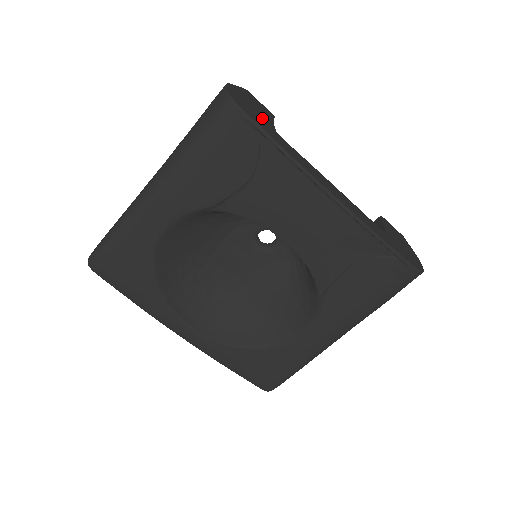
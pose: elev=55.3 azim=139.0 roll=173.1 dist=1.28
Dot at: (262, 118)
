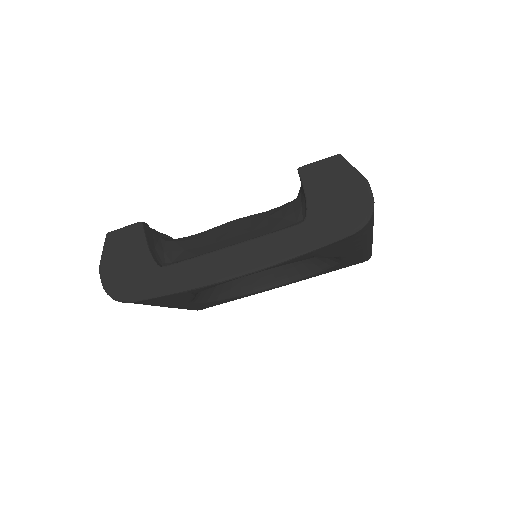
Dot at: (140, 270)
